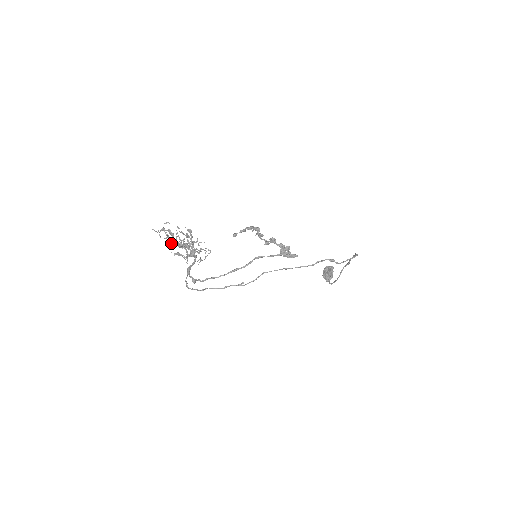
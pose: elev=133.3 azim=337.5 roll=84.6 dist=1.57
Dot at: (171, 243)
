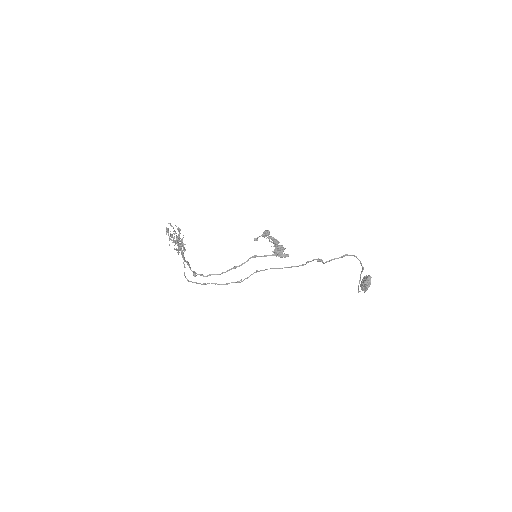
Dot at: (171, 240)
